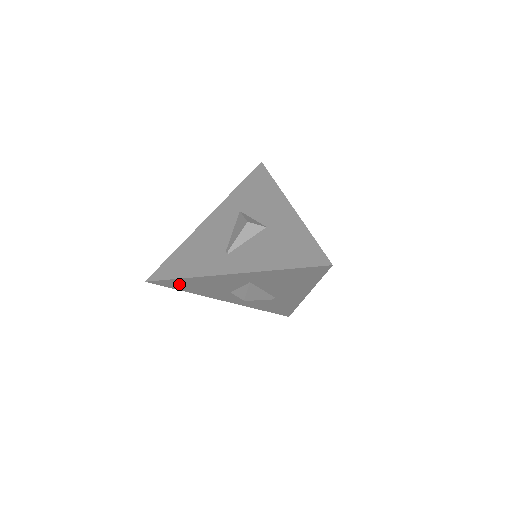
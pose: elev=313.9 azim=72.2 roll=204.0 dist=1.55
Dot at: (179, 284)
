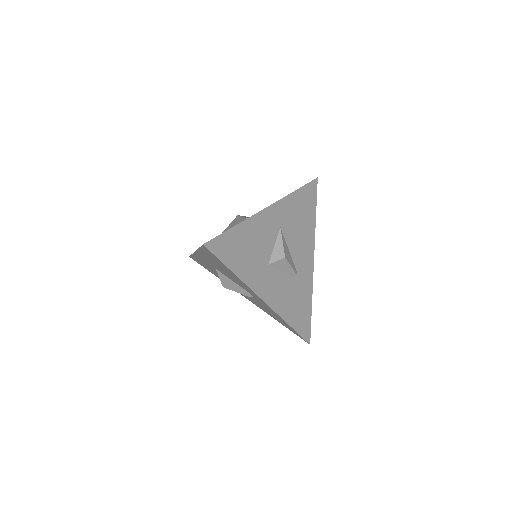
Dot at: (231, 247)
